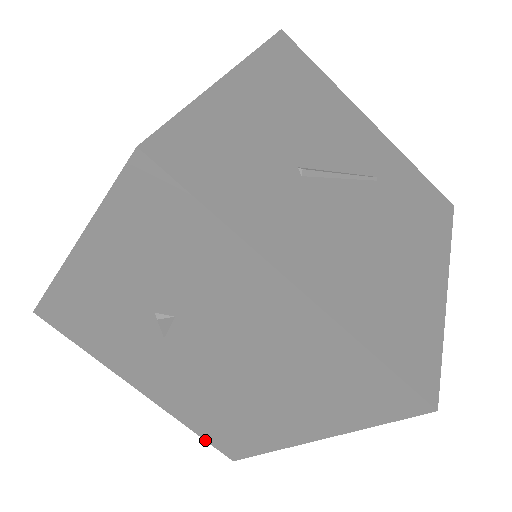
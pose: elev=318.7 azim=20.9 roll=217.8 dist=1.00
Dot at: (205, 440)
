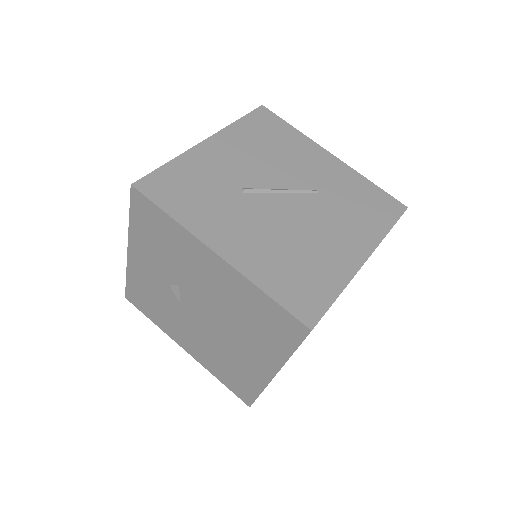
Dot at: (229, 389)
